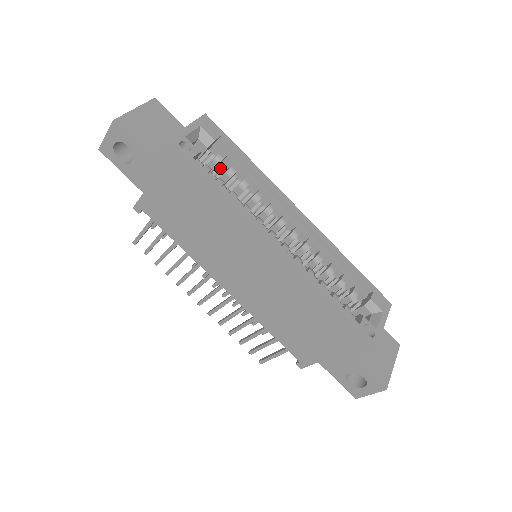
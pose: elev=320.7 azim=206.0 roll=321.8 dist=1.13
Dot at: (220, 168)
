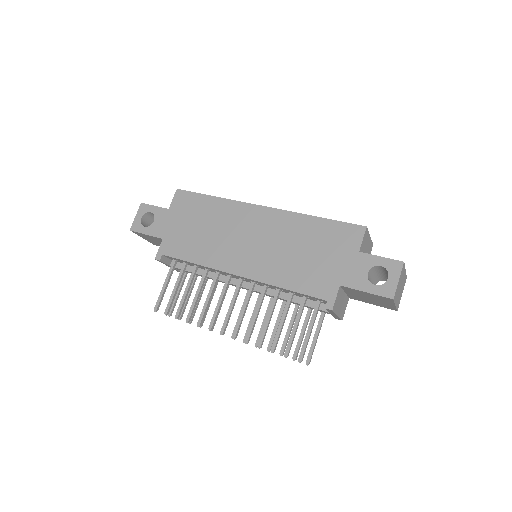
Dot at: occluded
